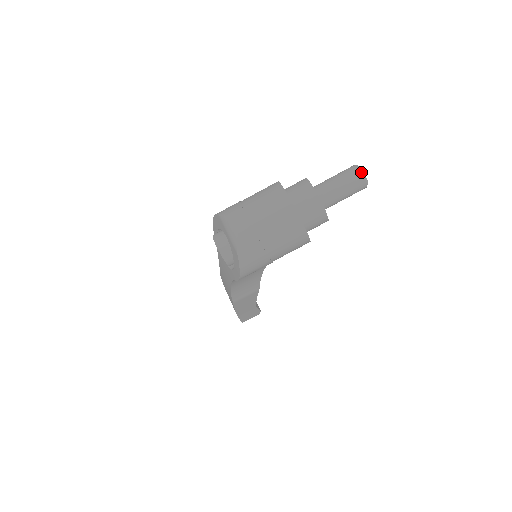
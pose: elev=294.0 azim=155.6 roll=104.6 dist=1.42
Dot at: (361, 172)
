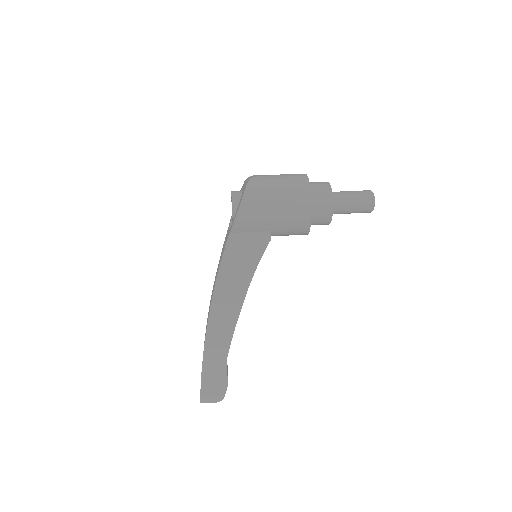
Dot at: (371, 191)
